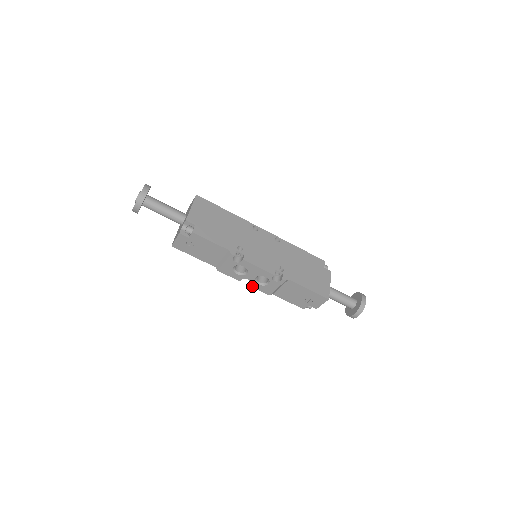
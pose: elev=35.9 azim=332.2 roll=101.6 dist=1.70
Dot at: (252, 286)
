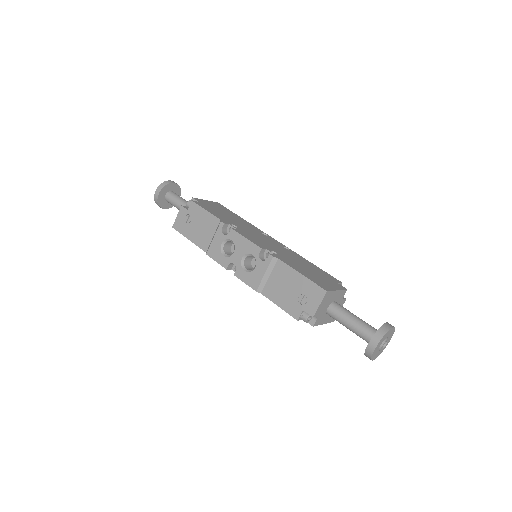
Dot at: (238, 276)
